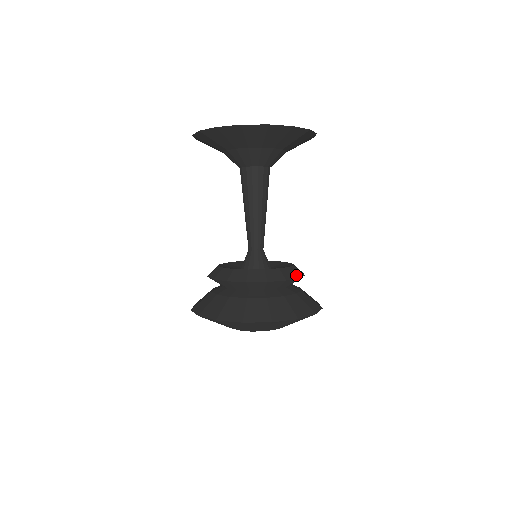
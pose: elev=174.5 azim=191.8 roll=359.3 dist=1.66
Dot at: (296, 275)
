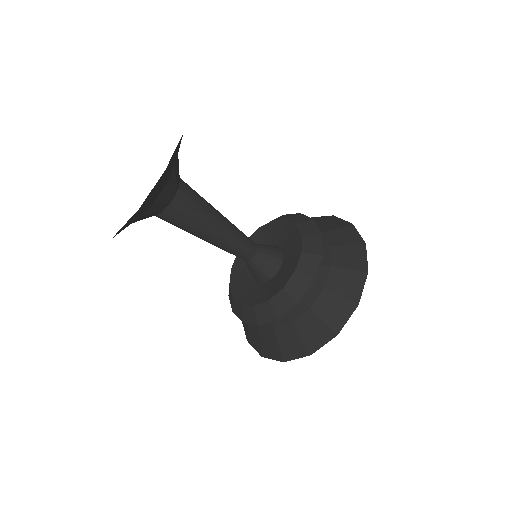
Dot at: (293, 300)
